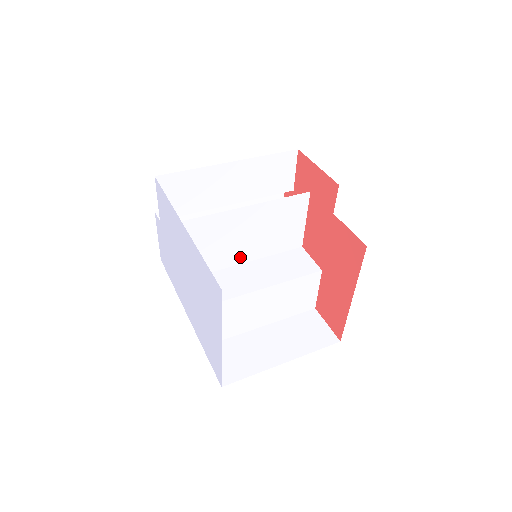
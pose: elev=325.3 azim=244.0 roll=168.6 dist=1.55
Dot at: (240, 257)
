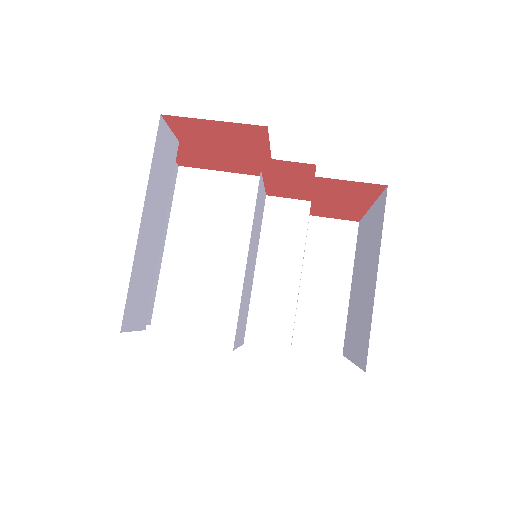
Dot at: (252, 276)
